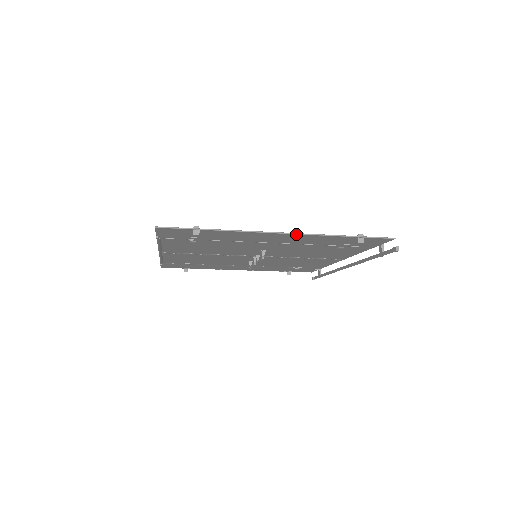
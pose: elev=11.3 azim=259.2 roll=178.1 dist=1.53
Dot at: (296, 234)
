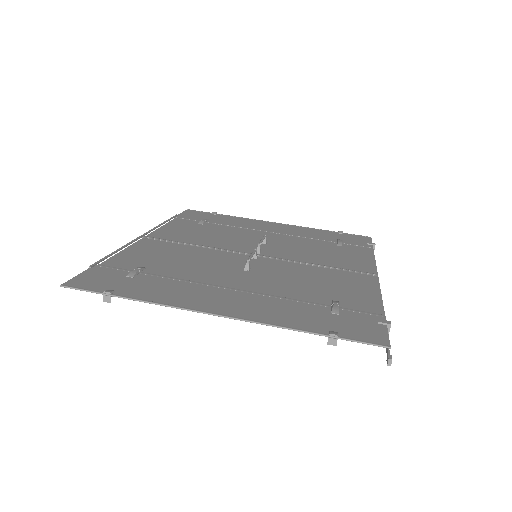
Dot at: (236, 319)
